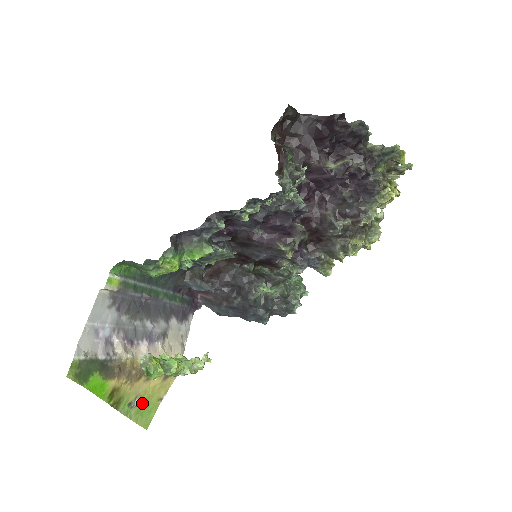
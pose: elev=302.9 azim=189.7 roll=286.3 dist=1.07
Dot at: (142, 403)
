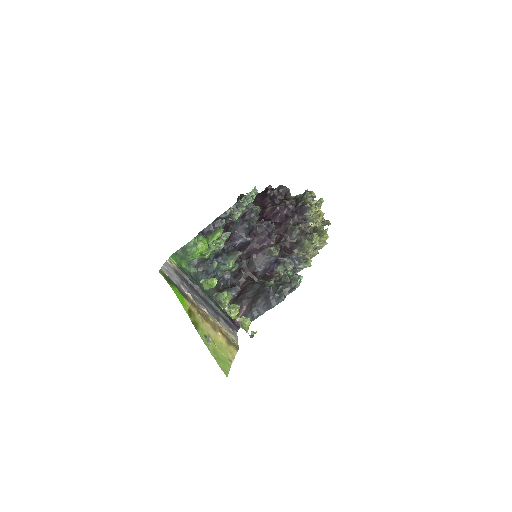
Dot at: (215, 348)
